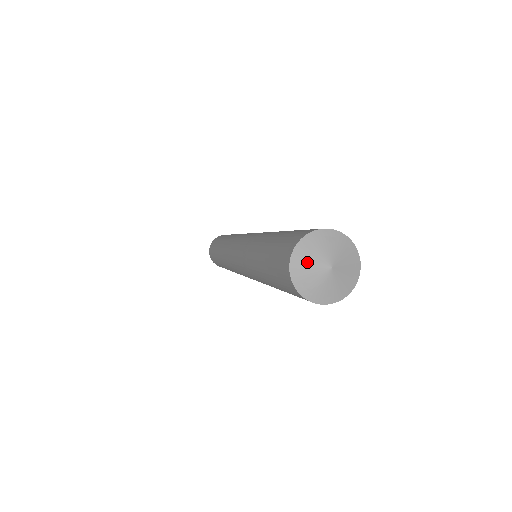
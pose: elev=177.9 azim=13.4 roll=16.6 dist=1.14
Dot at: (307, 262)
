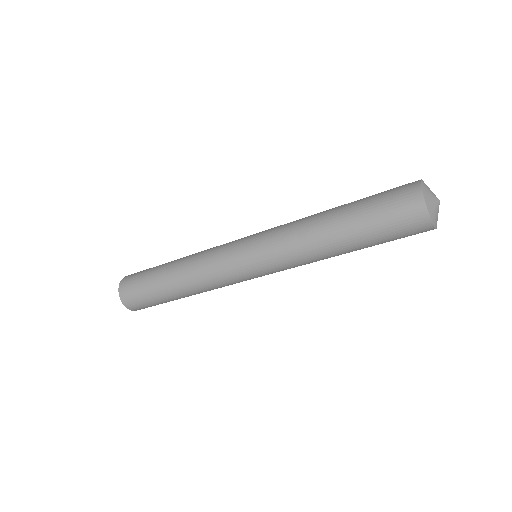
Dot at: (429, 189)
